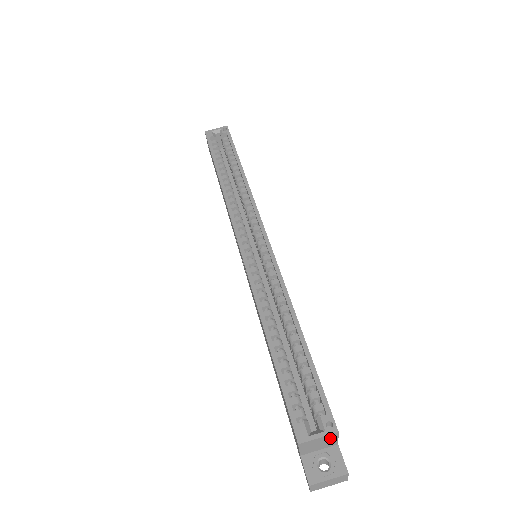
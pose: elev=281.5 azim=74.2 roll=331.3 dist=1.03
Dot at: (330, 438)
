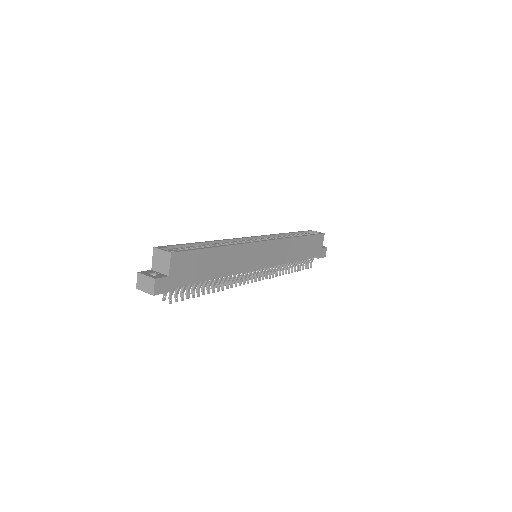
Dot at: (167, 258)
